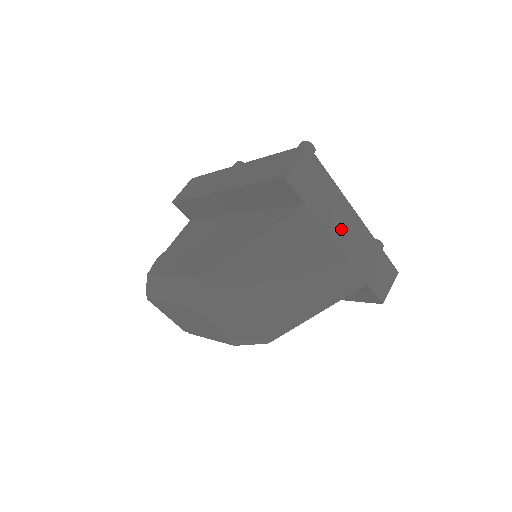
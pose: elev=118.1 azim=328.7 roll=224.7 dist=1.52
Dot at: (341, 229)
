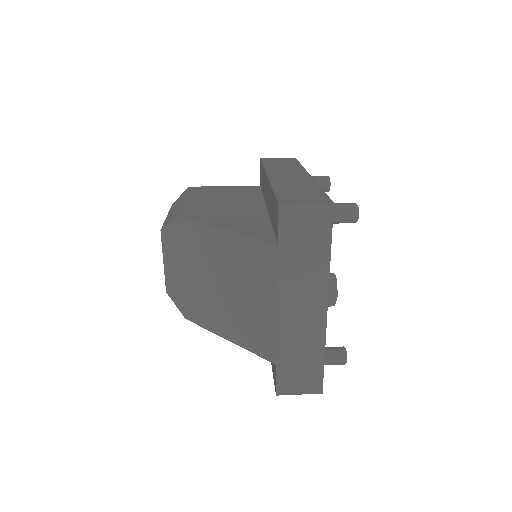
Dot at: (296, 299)
